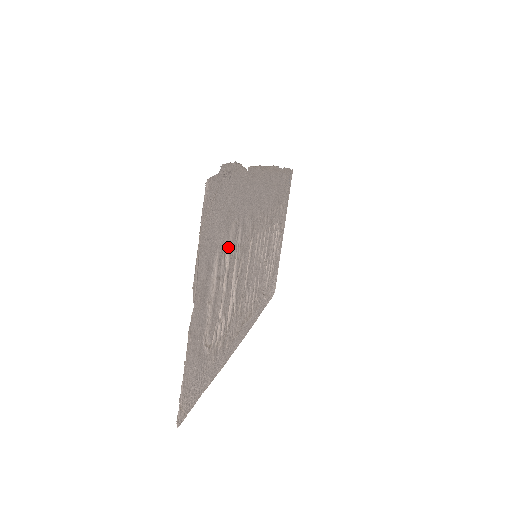
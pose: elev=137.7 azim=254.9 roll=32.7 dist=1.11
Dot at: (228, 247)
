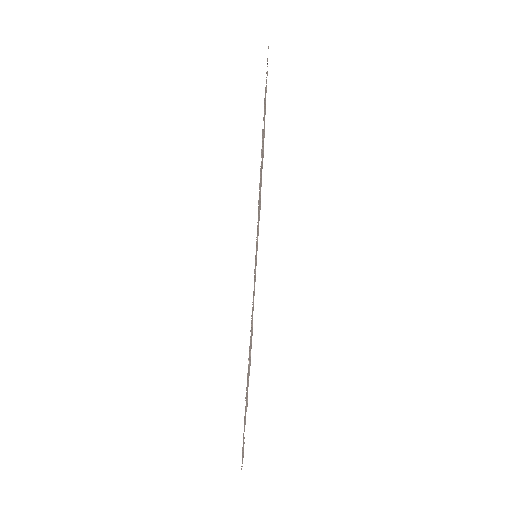
Dot at: occluded
